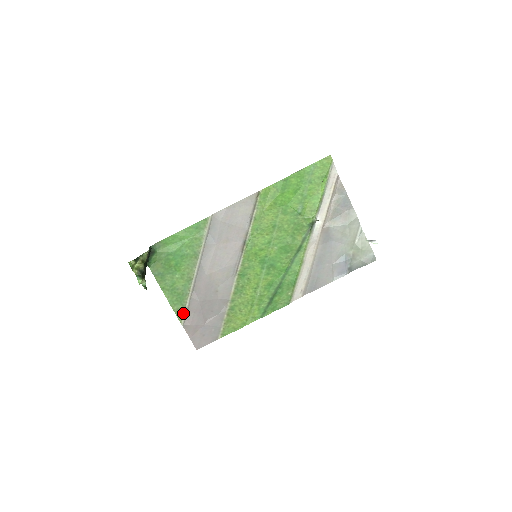
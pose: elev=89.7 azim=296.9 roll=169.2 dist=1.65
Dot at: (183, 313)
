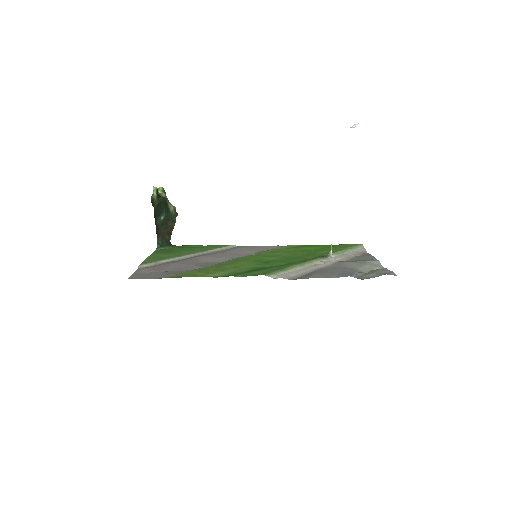
Dot at: (150, 263)
